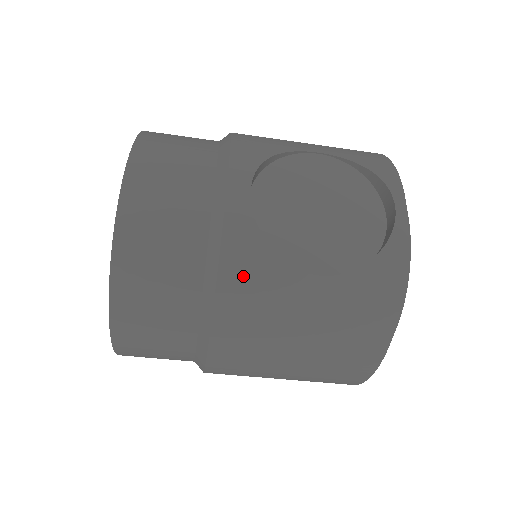
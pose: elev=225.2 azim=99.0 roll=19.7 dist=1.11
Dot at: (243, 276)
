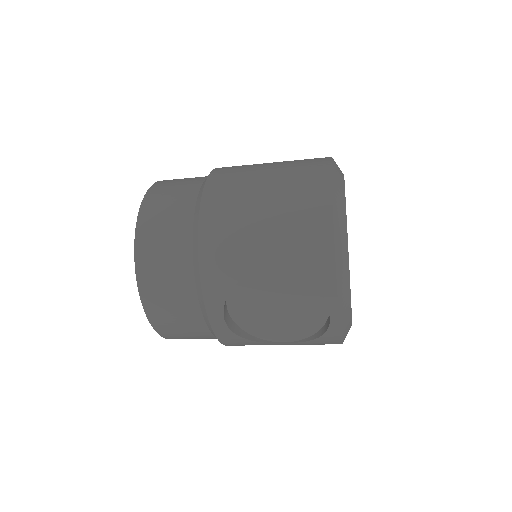
Dot at: occluded
